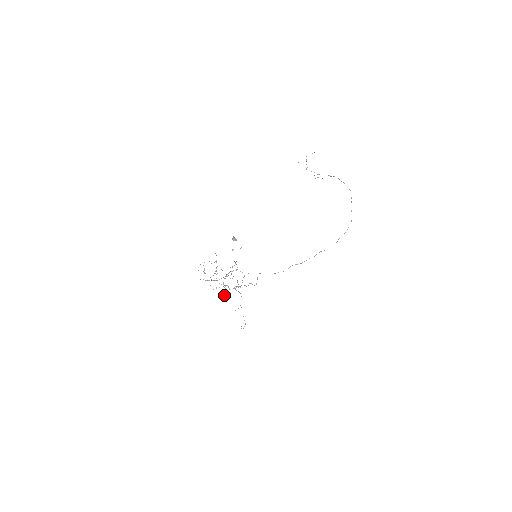
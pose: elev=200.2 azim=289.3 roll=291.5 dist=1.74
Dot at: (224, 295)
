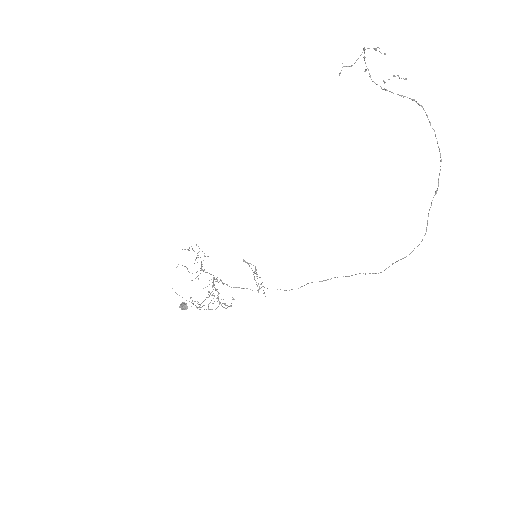
Dot at: (216, 298)
